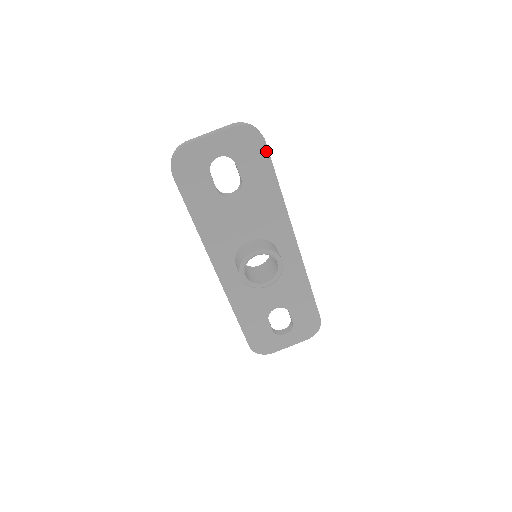
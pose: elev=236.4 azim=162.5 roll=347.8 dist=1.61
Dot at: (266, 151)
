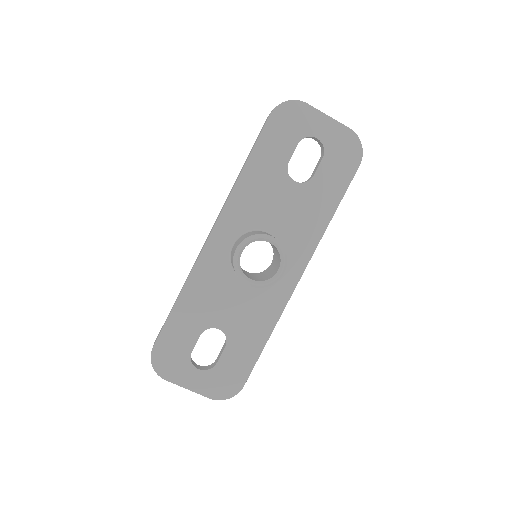
Dot at: (353, 173)
